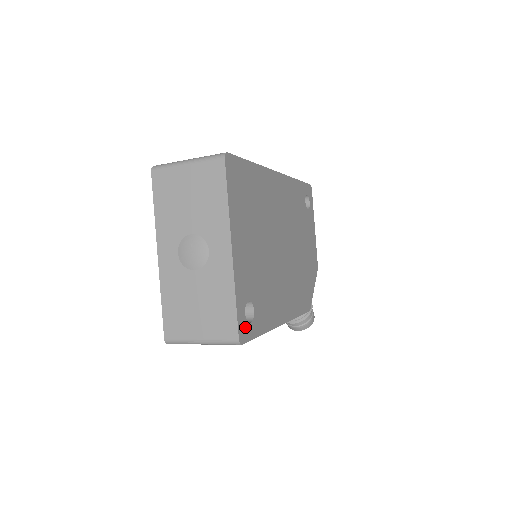
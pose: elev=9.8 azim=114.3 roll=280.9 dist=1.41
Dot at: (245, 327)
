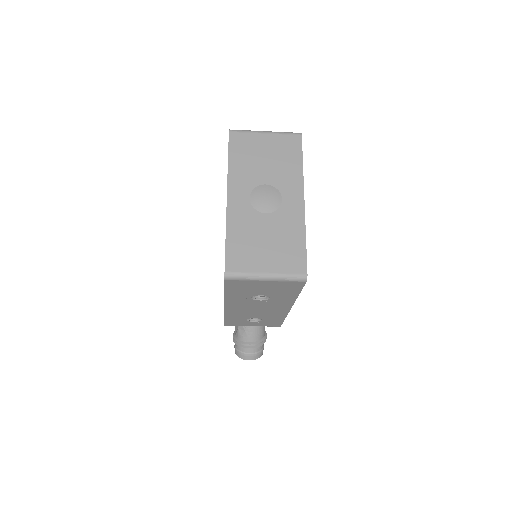
Dot at: occluded
